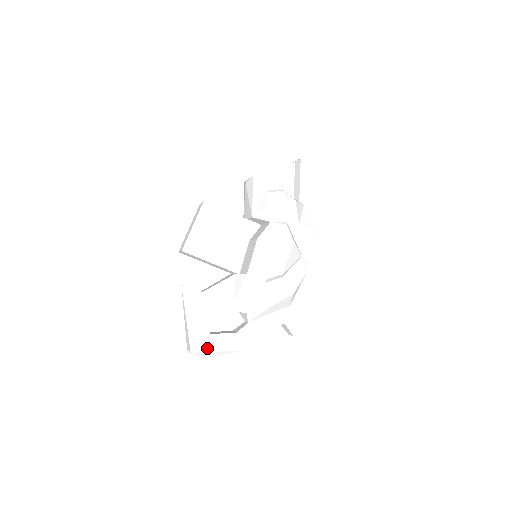
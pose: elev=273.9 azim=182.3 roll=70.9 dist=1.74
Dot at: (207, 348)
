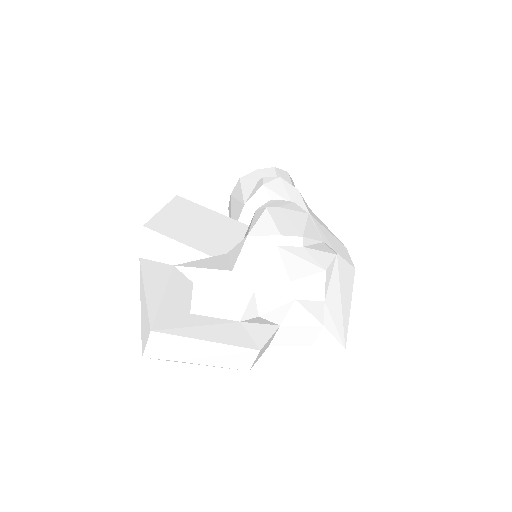
Dot at: (184, 331)
